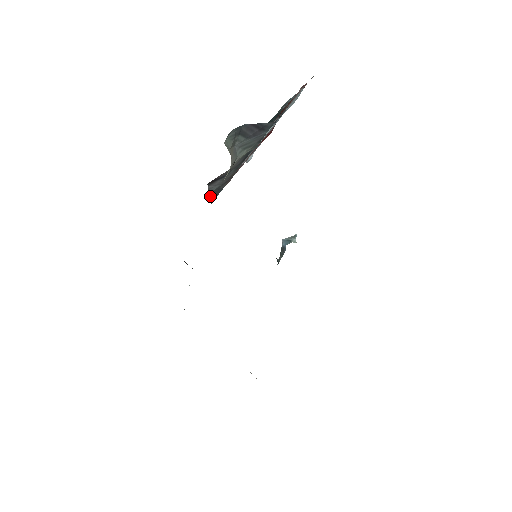
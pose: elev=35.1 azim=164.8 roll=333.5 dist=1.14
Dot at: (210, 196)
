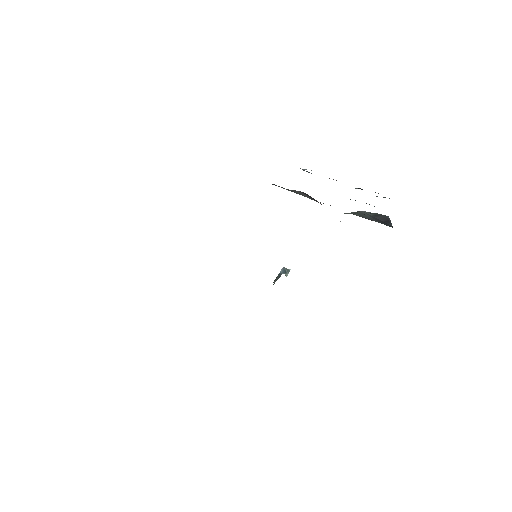
Dot at: (282, 187)
